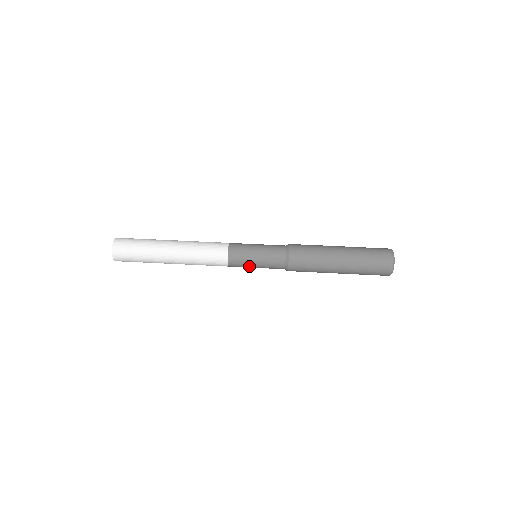
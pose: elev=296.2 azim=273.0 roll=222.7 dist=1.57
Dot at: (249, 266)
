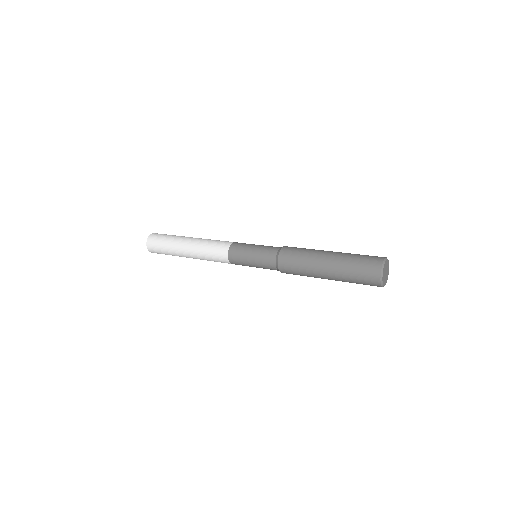
Dot at: (246, 264)
